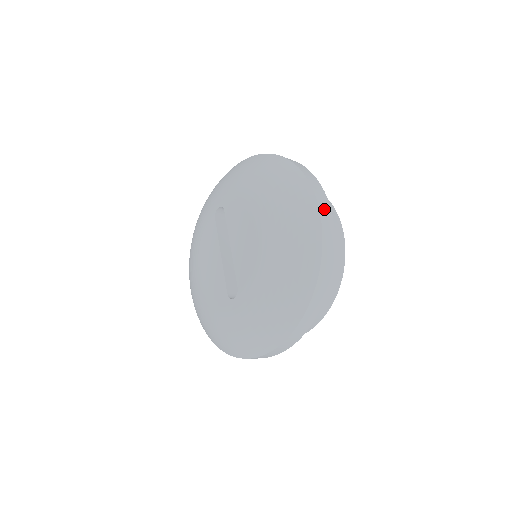
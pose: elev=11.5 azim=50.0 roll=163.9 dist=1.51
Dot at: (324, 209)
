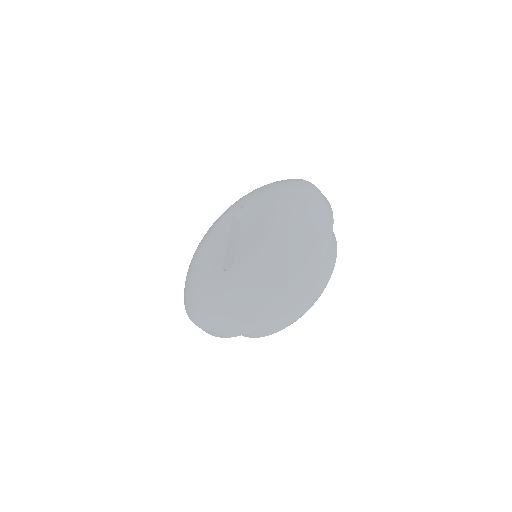
Dot at: (328, 216)
